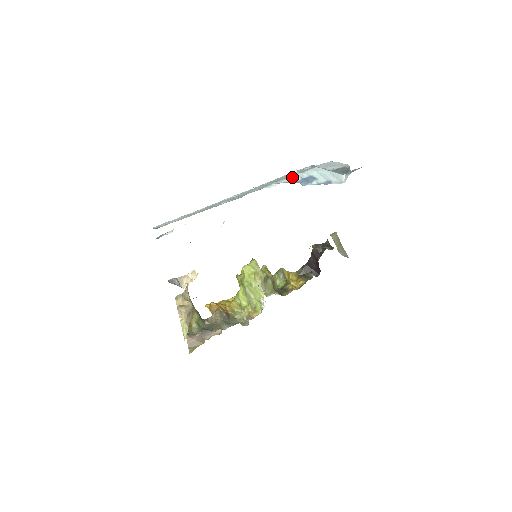
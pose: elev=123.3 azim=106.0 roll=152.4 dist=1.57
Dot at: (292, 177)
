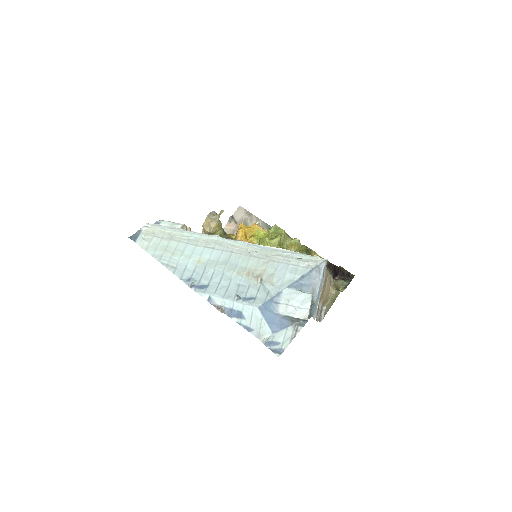
Dot at: (227, 301)
